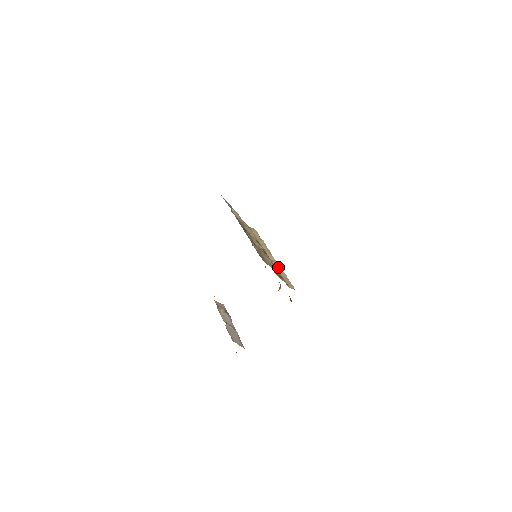
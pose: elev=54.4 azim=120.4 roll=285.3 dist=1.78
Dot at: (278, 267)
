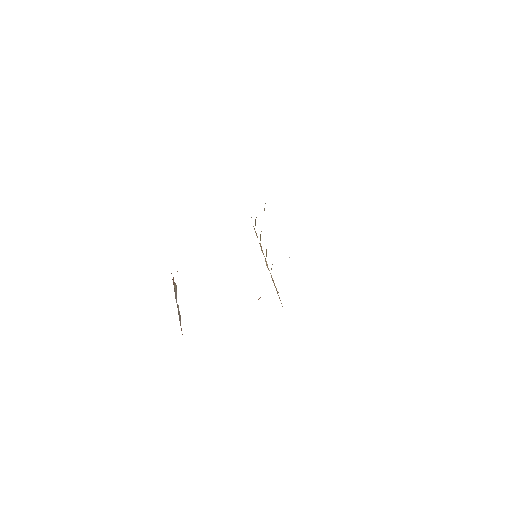
Dot at: (272, 278)
